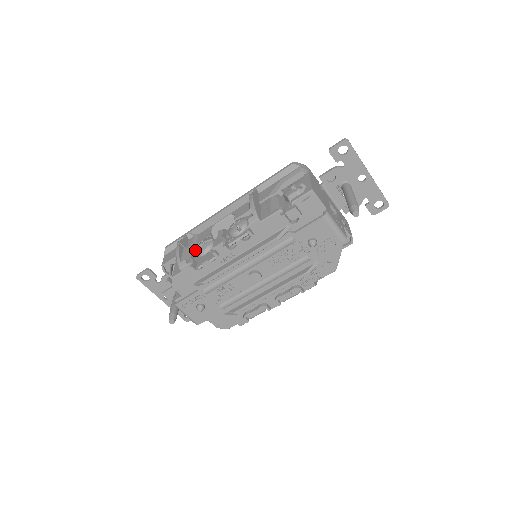
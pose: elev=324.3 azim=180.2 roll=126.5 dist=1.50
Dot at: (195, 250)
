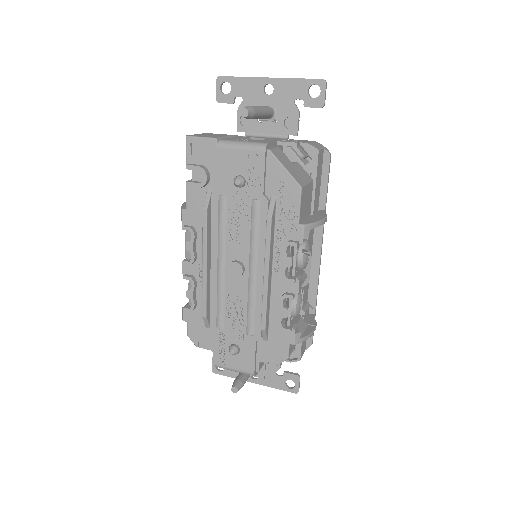
Dot at: occluded
